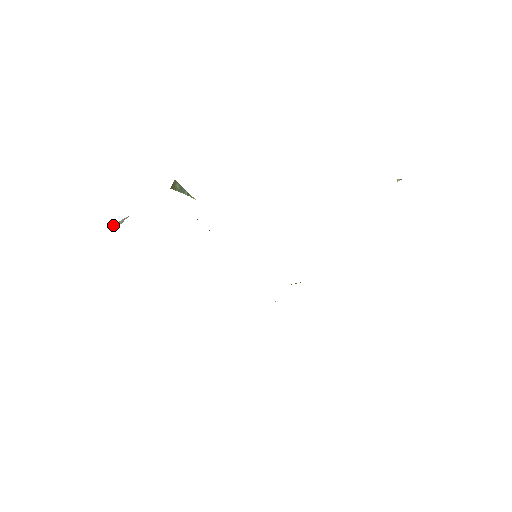
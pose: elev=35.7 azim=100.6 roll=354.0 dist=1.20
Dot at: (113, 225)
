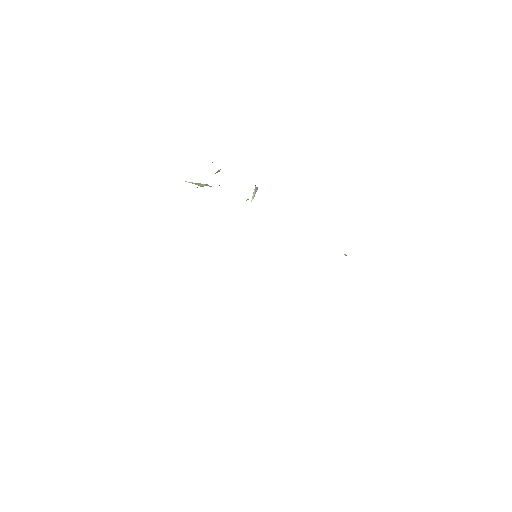
Dot at: (191, 182)
